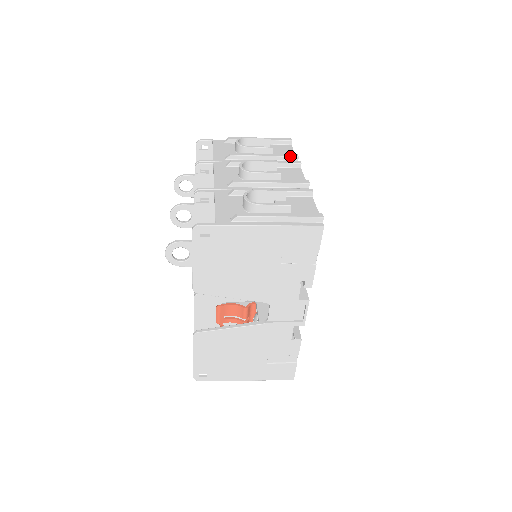
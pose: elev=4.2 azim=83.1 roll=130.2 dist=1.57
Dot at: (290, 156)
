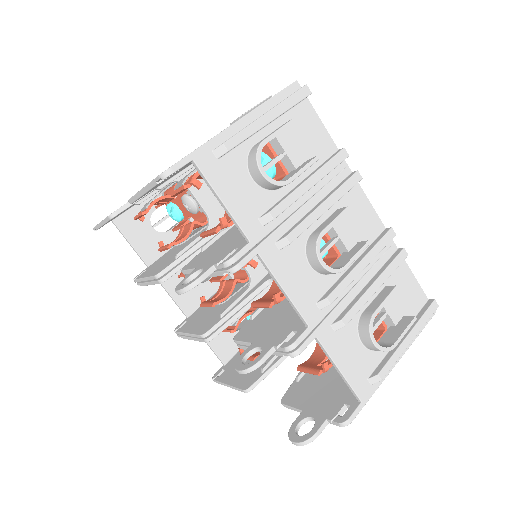
Dot at: occluded
